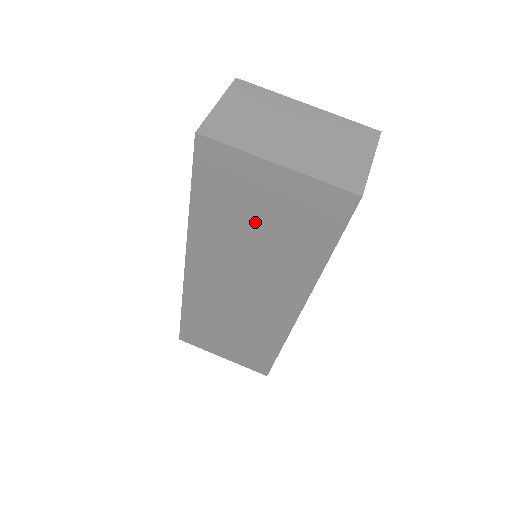
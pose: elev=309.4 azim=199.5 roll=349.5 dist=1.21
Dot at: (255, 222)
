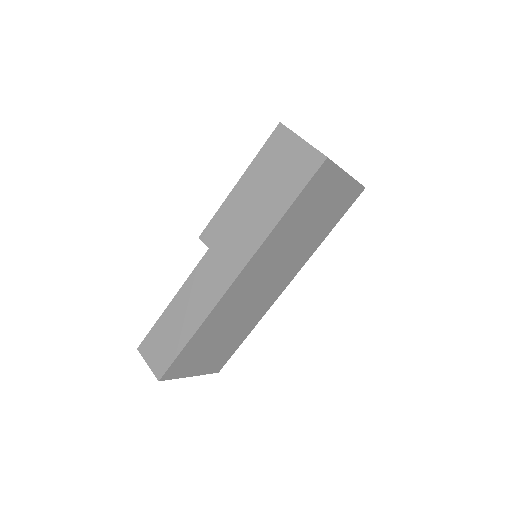
Dot at: (312, 217)
